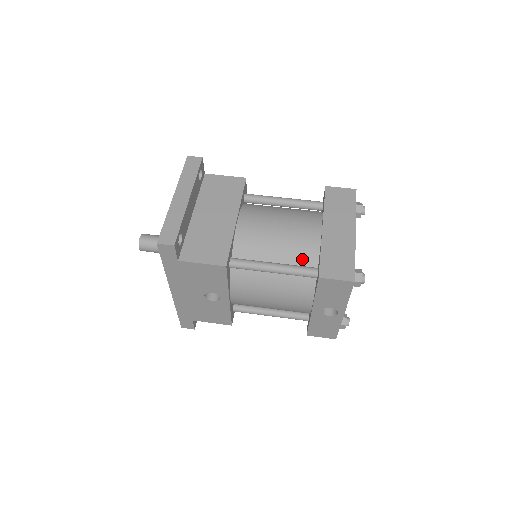
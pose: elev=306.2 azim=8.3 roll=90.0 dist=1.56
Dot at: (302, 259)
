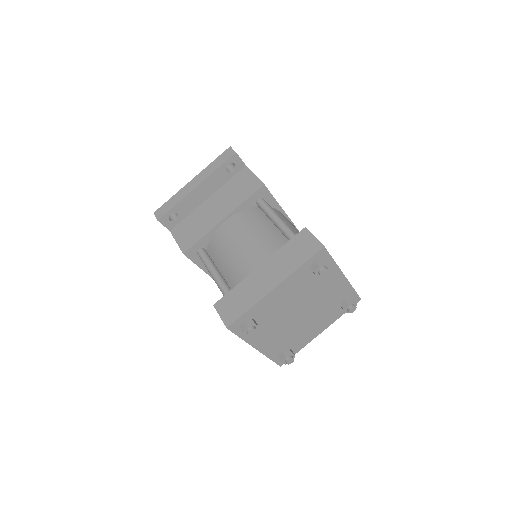
Dot at: (234, 282)
